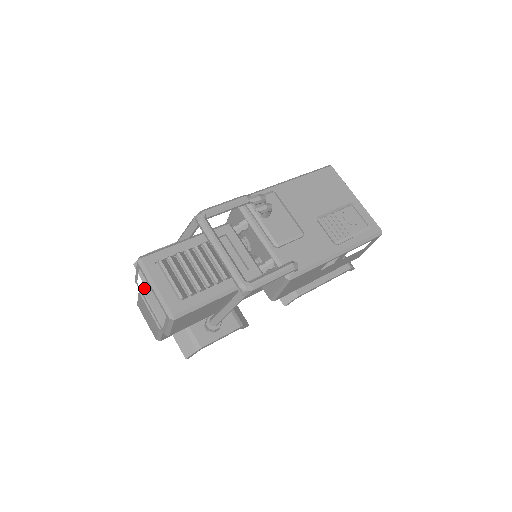
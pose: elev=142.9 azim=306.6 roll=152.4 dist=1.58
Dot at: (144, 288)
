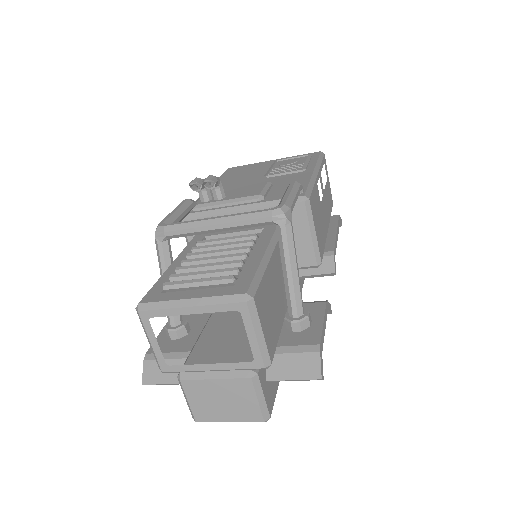
Dot at: occluded
